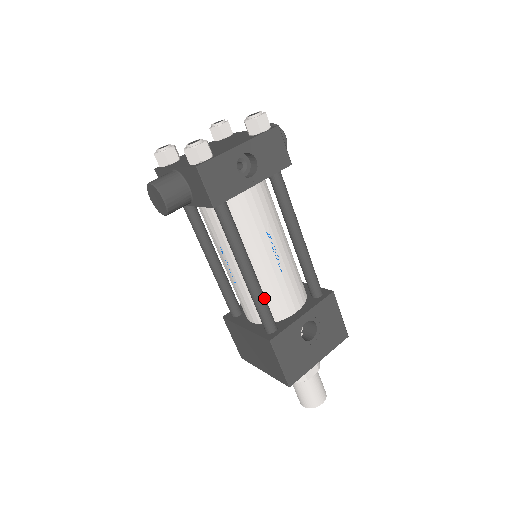
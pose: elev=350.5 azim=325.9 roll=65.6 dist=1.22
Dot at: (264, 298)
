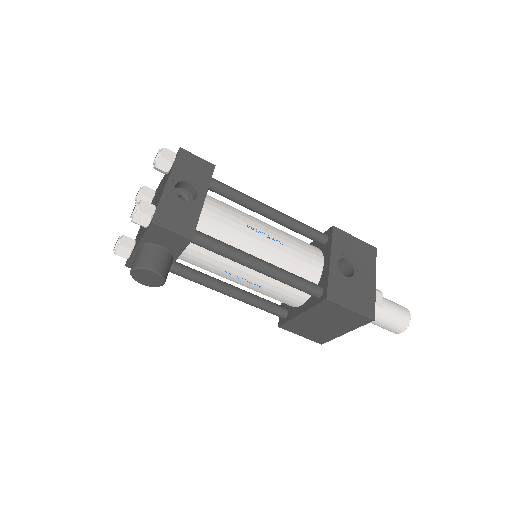
Dot at: (291, 274)
